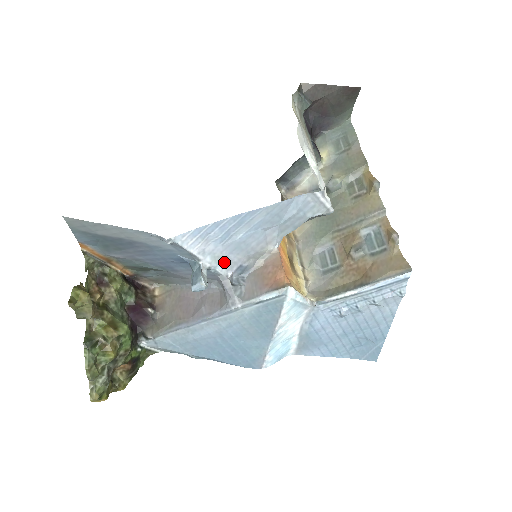
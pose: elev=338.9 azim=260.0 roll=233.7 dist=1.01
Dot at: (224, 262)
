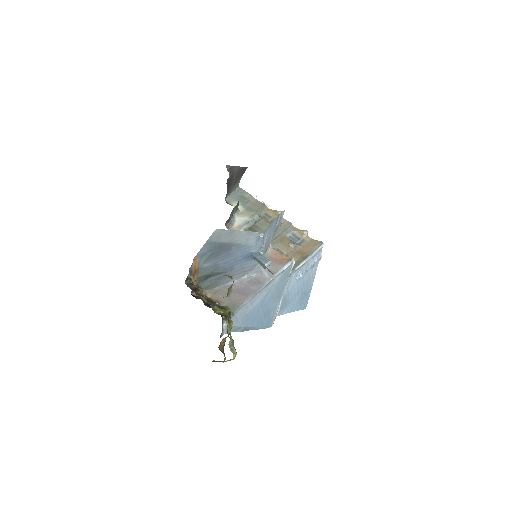
Dot at: (263, 253)
